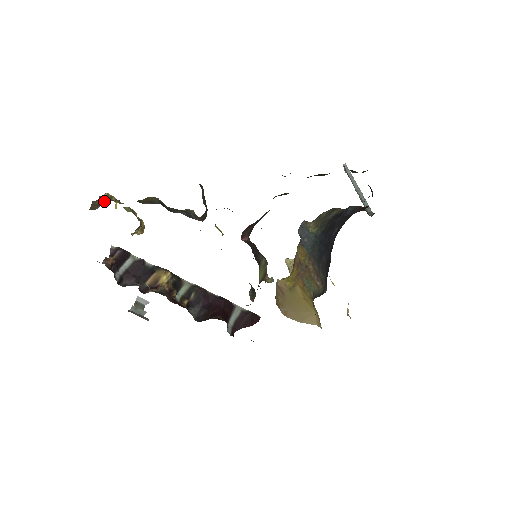
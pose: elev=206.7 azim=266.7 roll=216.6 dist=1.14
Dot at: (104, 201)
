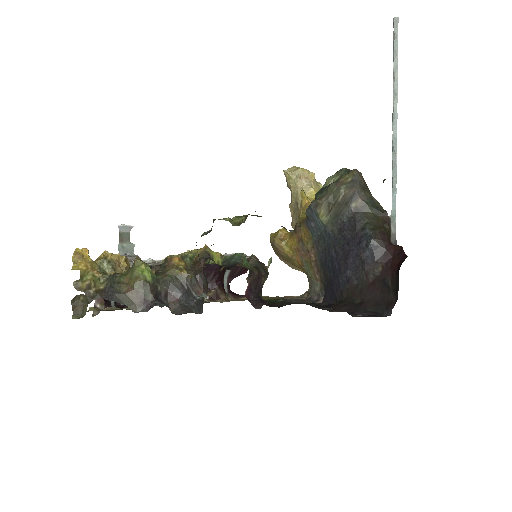
Dot at: (85, 298)
